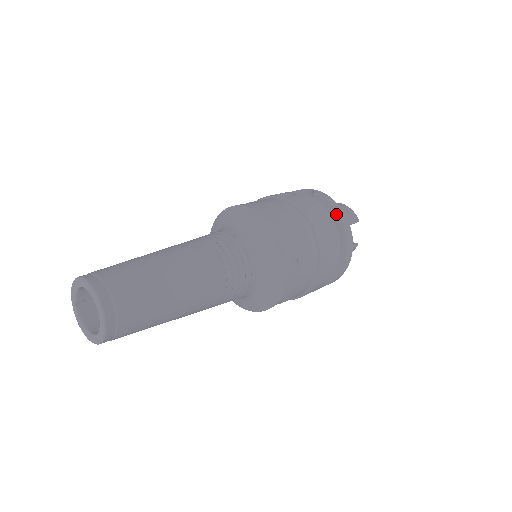
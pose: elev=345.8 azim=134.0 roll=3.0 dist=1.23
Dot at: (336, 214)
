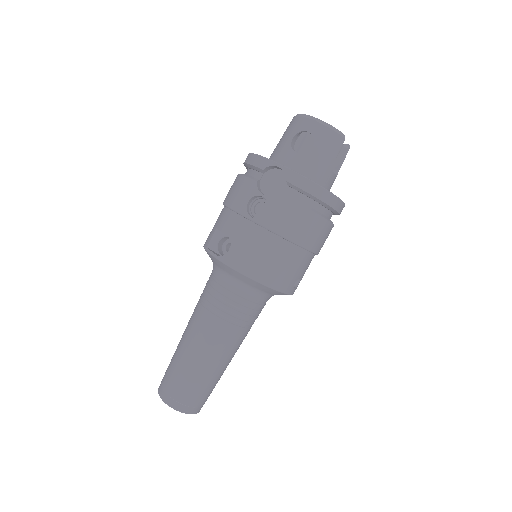
Dot at: (318, 201)
